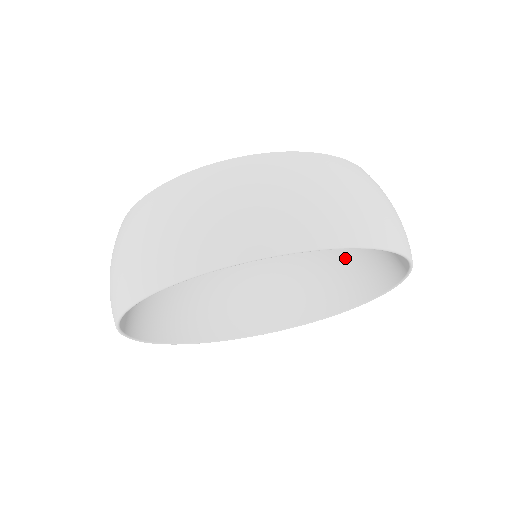
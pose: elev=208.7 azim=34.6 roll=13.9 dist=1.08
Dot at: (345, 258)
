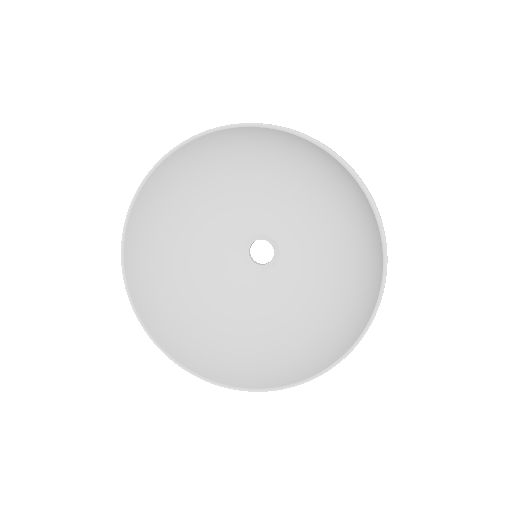
Dot at: (334, 311)
